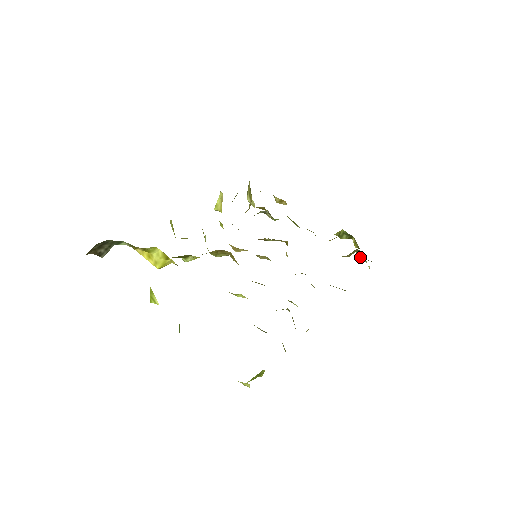
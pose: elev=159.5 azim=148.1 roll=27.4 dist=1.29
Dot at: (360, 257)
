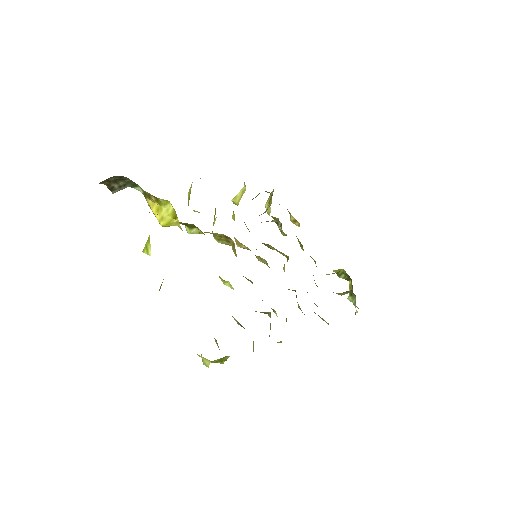
Dot at: (351, 300)
